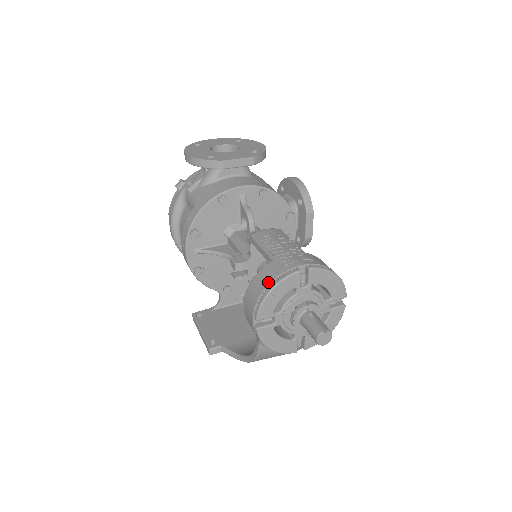
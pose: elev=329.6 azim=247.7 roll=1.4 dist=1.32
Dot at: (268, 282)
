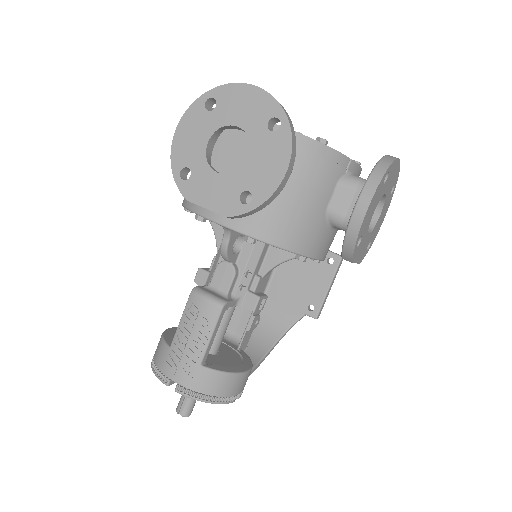
Dot at: (155, 360)
